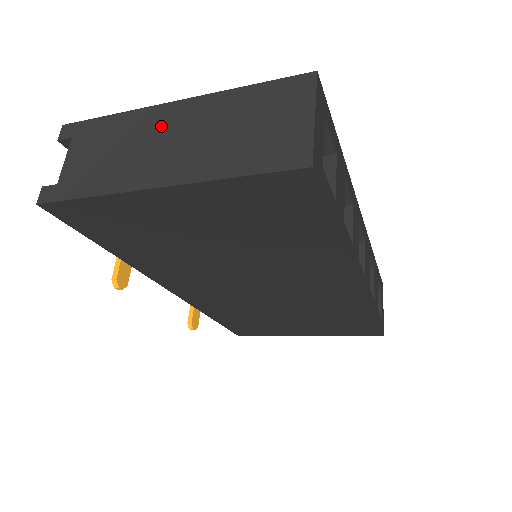
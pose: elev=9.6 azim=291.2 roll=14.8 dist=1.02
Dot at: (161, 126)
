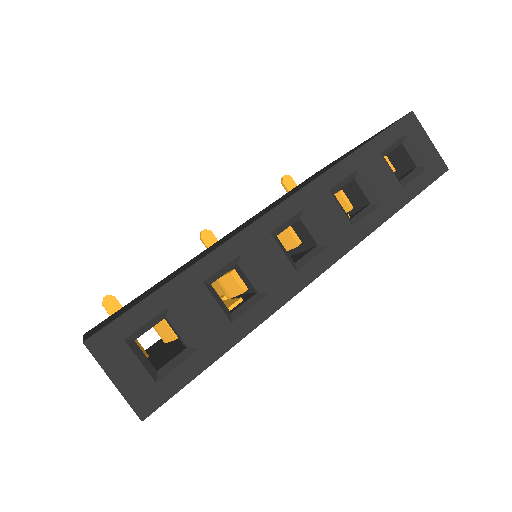
Dot at: occluded
